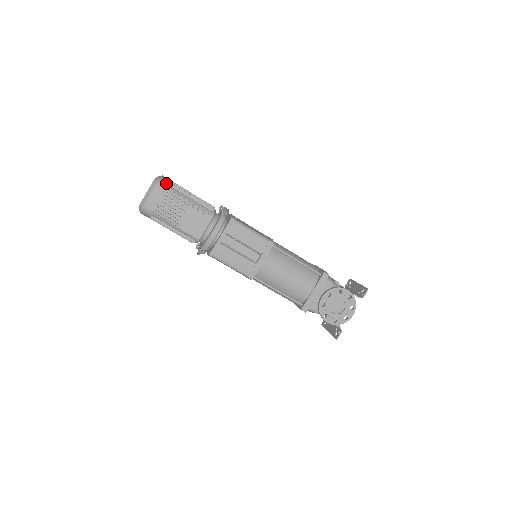
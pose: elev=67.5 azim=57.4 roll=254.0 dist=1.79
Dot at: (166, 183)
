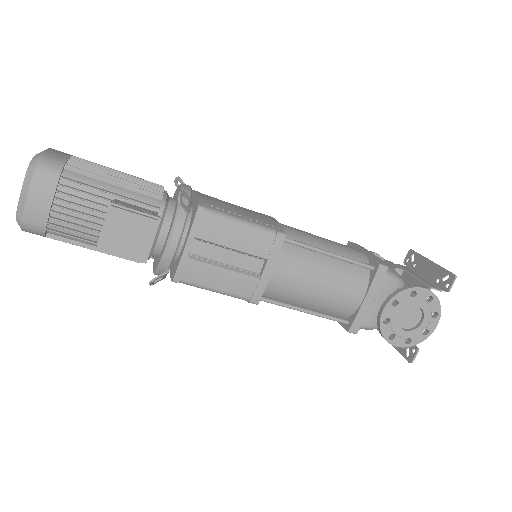
Dot at: (54, 166)
